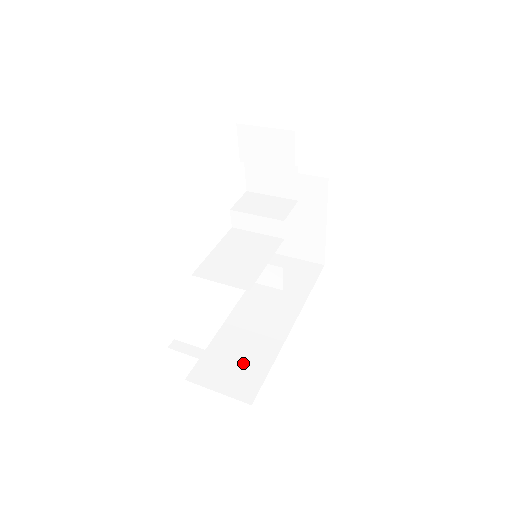
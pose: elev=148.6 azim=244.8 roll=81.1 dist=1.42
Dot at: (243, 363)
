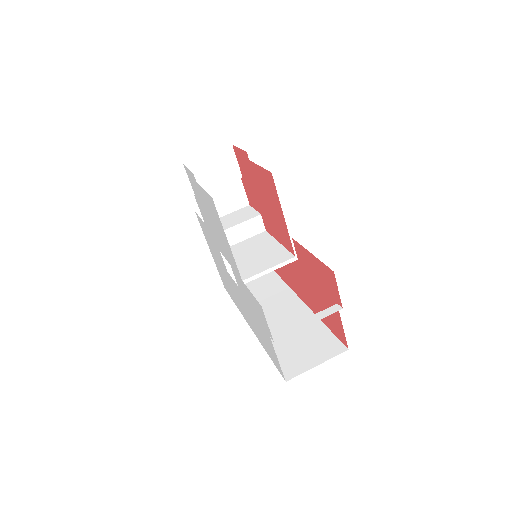
Dot at: (334, 305)
